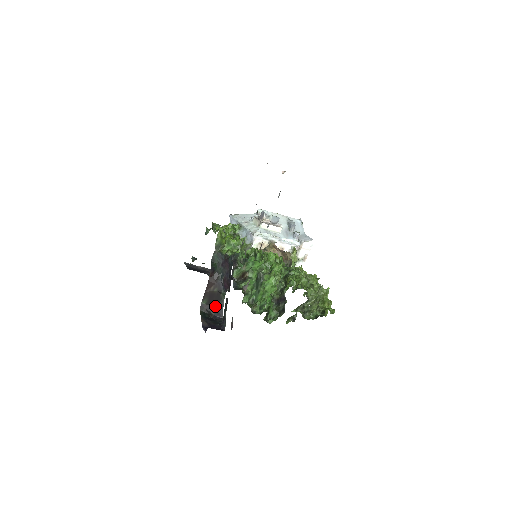
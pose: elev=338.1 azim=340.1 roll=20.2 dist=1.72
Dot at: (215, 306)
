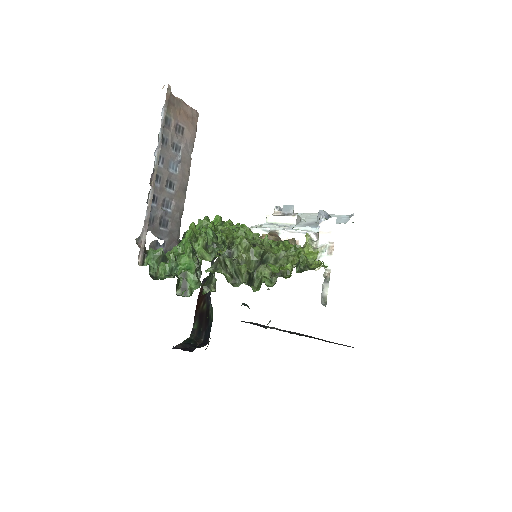
Dot at: (205, 330)
